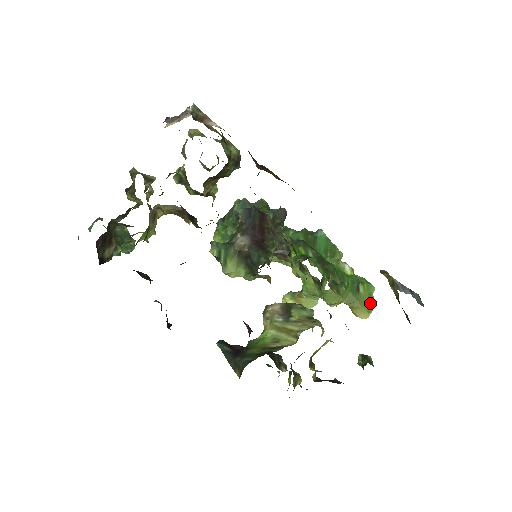
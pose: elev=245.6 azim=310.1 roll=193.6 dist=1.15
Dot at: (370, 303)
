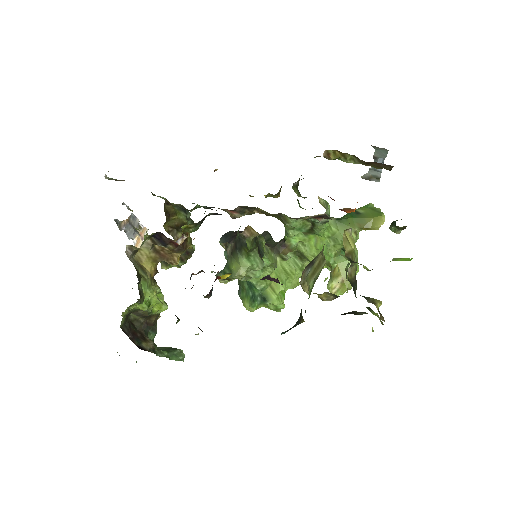
Dot at: (376, 211)
